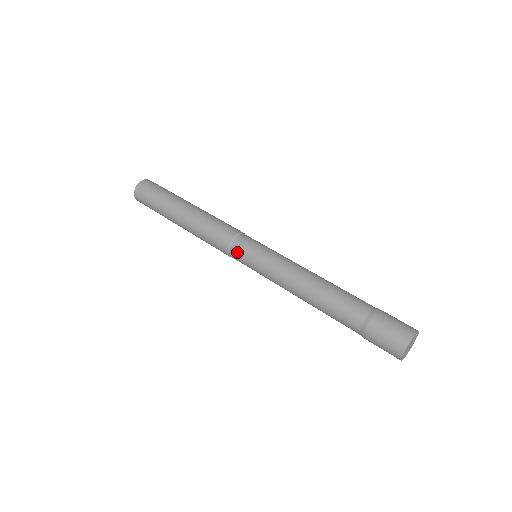
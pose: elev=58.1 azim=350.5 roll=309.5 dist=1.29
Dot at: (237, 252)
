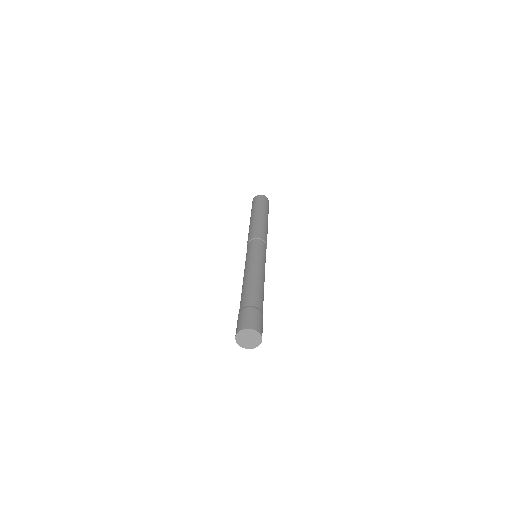
Dot at: occluded
